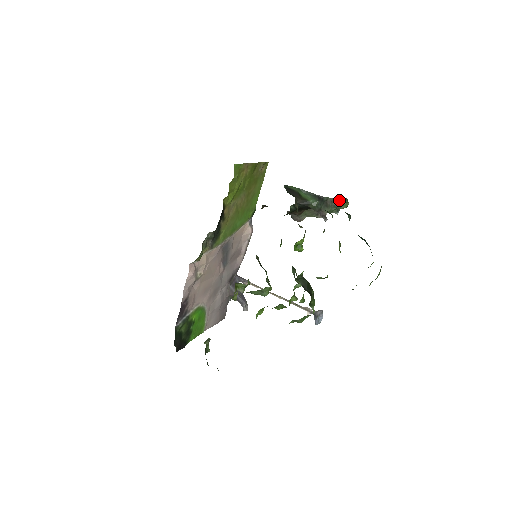
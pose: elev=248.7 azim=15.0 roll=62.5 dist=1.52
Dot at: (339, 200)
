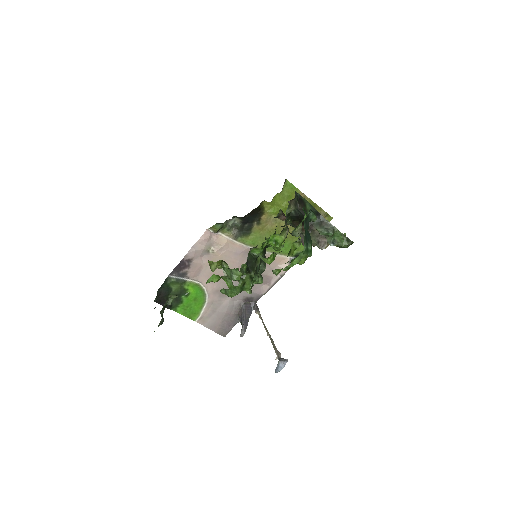
Dot at: (338, 232)
